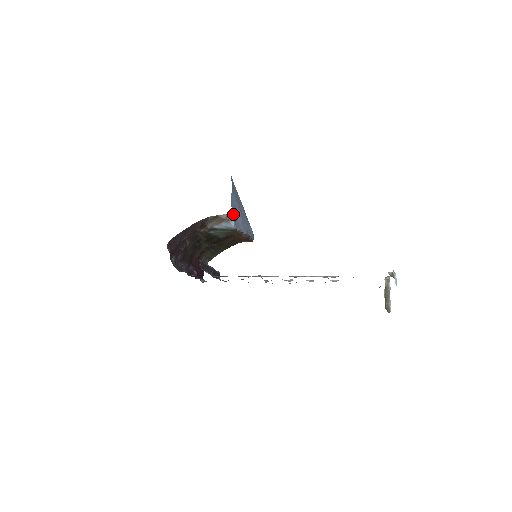
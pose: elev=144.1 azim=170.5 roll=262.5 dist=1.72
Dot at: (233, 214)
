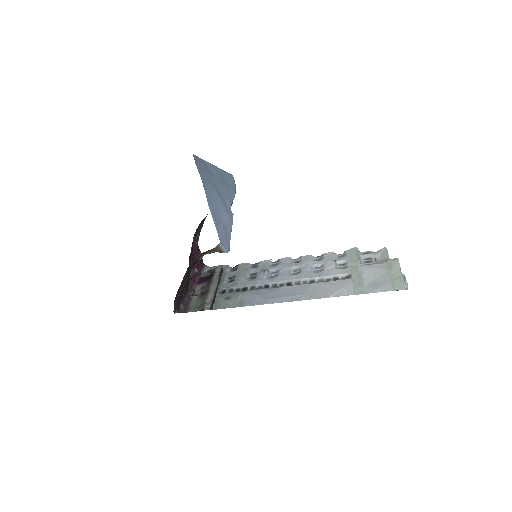
Dot at: (221, 237)
